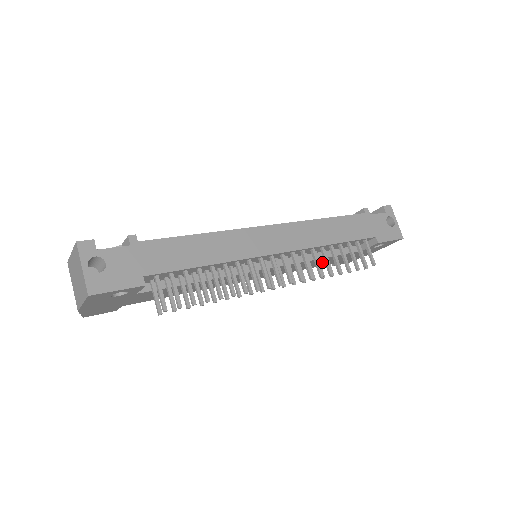
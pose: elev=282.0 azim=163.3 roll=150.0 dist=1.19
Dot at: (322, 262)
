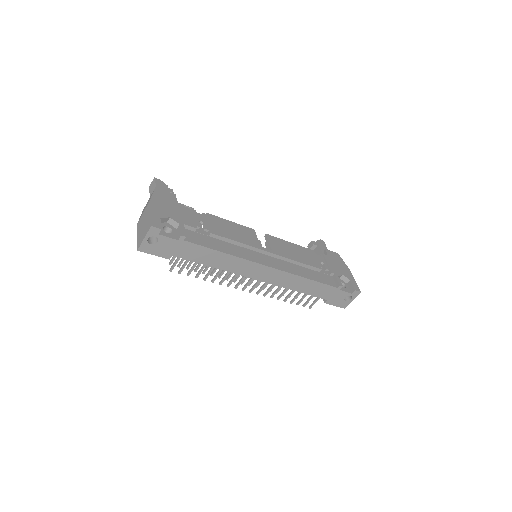
Dot at: occluded
